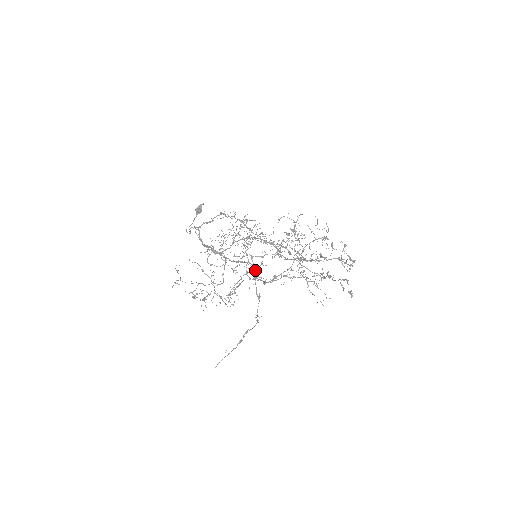
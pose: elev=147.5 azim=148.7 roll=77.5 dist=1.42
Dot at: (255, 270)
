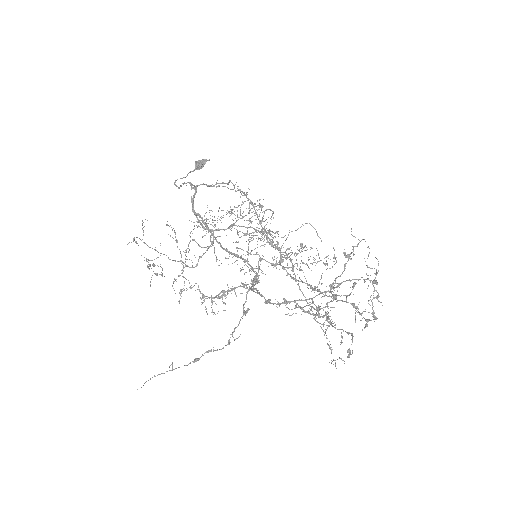
Dot at: occluded
